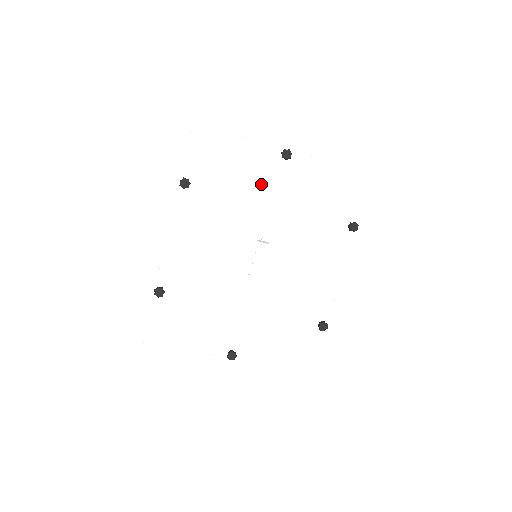
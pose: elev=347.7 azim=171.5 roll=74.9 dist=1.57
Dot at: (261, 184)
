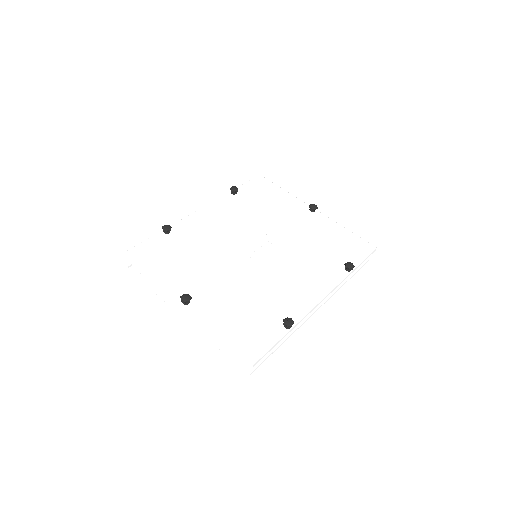
Dot at: (286, 215)
